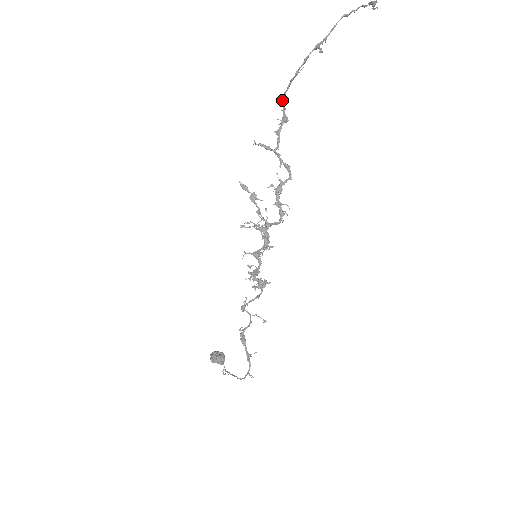
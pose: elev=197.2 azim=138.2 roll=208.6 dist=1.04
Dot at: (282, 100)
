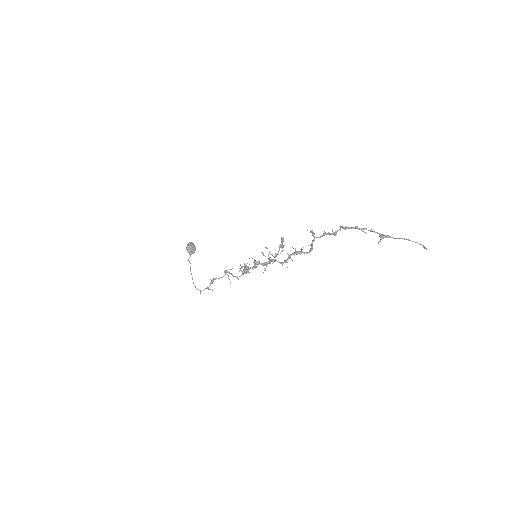
Dot at: occluded
